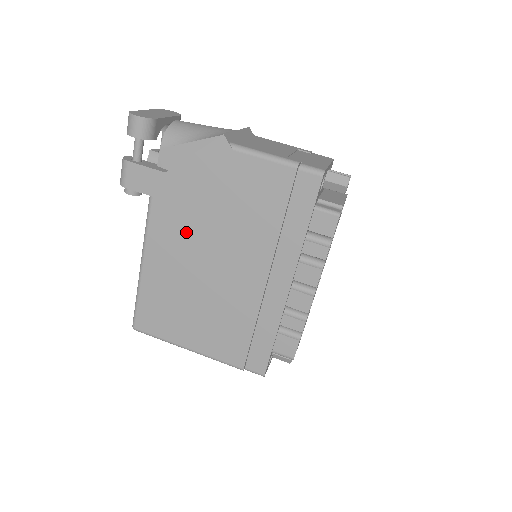
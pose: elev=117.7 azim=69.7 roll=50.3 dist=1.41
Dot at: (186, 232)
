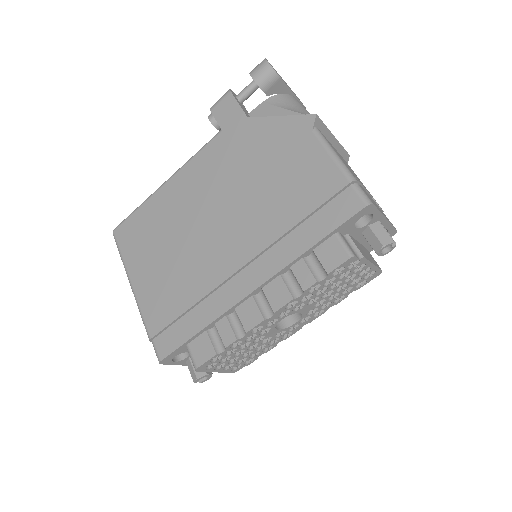
Dot at: (219, 177)
